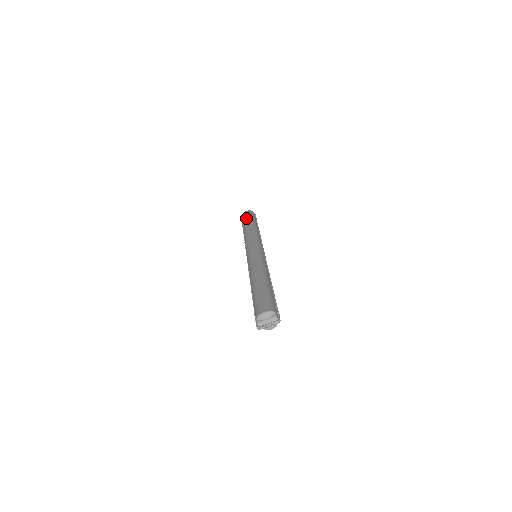
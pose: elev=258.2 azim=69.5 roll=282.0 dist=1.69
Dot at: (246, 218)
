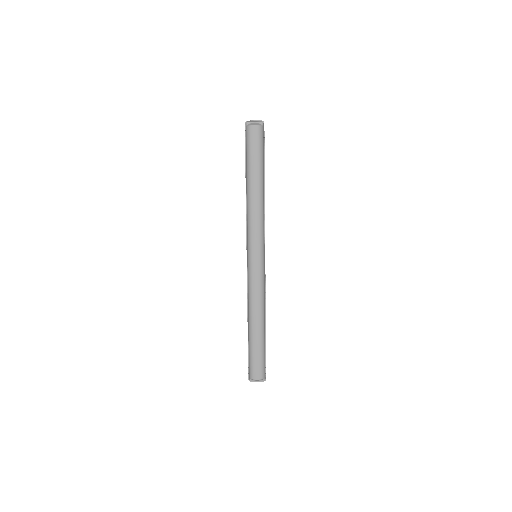
Dot at: (253, 156)
